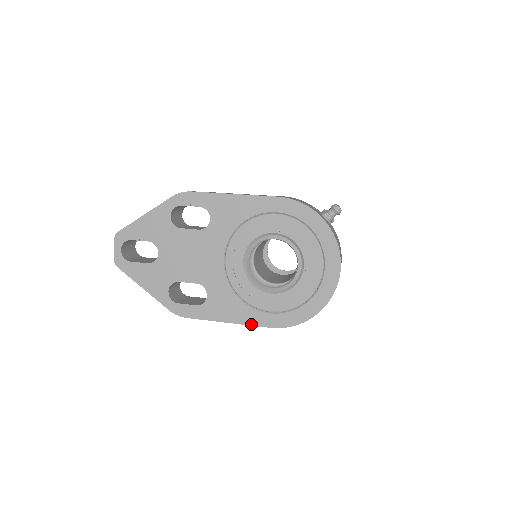
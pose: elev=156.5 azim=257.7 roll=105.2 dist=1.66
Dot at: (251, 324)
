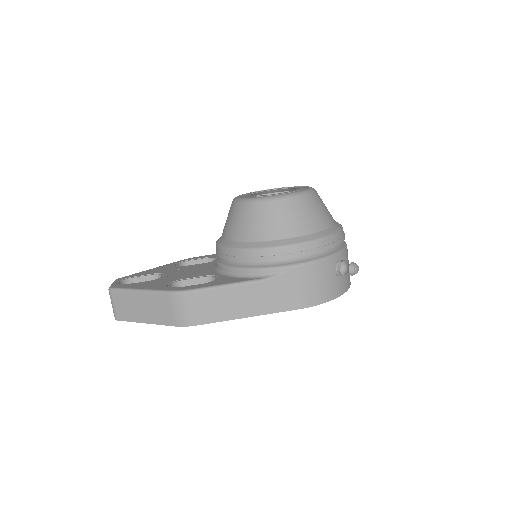
Dot at: occluded
